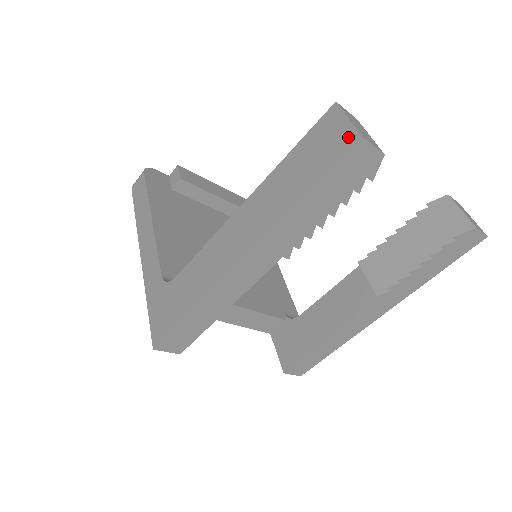
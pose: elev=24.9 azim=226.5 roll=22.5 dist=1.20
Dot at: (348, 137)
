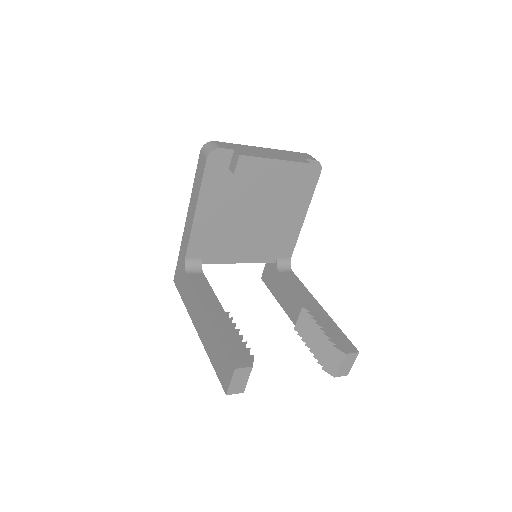
Dot at: (226, 385)
